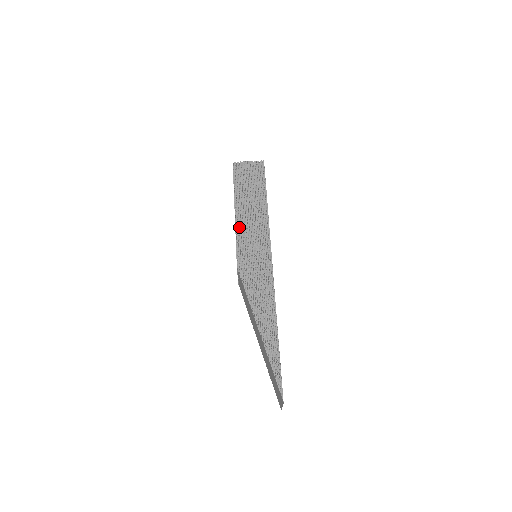
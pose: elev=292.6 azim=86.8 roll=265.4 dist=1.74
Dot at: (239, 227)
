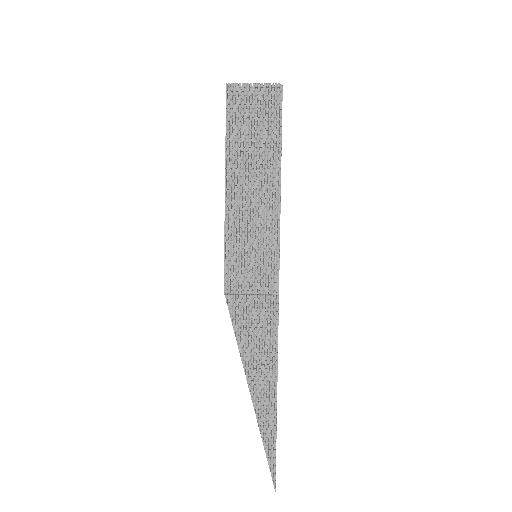
Dot at: (231, 219)
